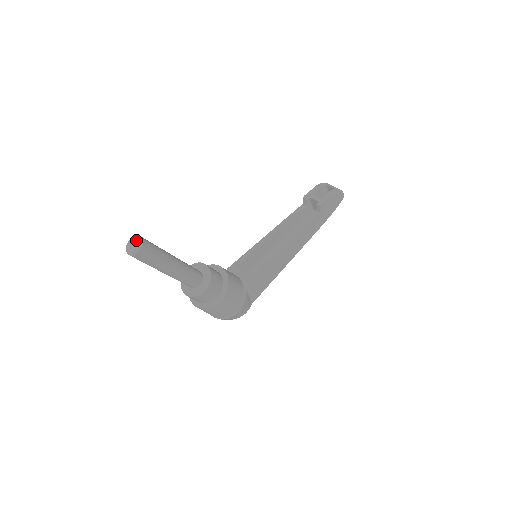
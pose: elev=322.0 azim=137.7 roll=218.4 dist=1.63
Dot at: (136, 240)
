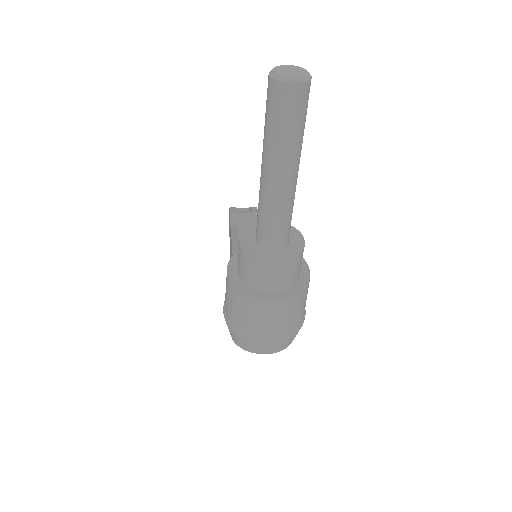
Dot at: (289, 66)
